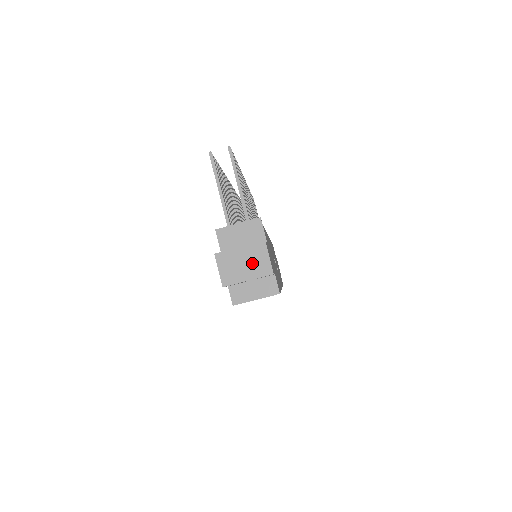
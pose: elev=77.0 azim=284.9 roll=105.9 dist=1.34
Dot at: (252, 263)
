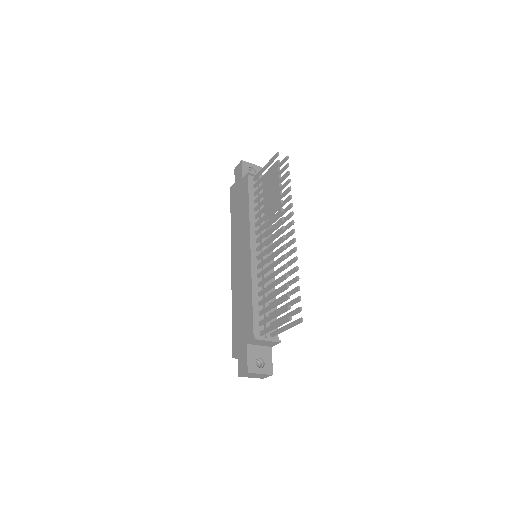
Dot at: (259, 376)
